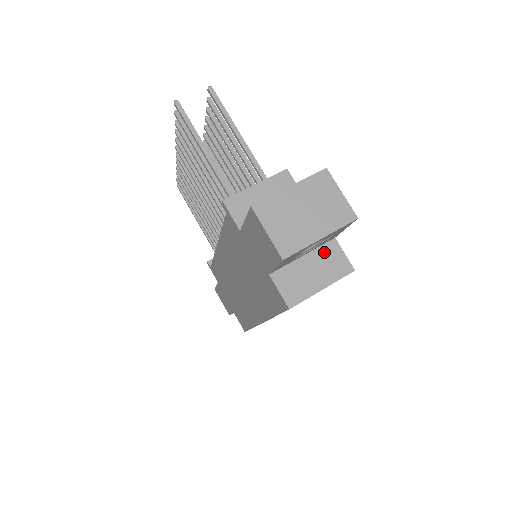
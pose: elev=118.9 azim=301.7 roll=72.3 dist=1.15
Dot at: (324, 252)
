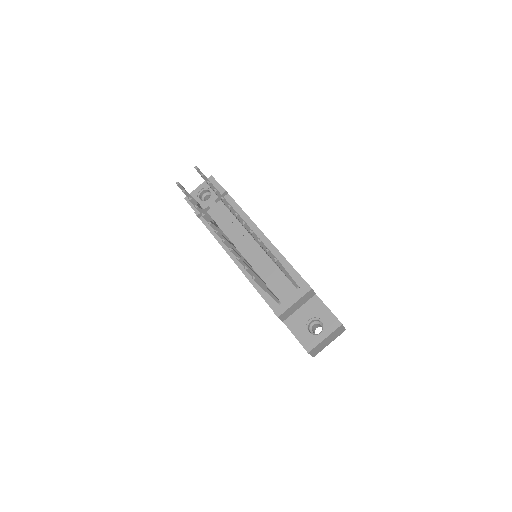
Dot at: occluded
